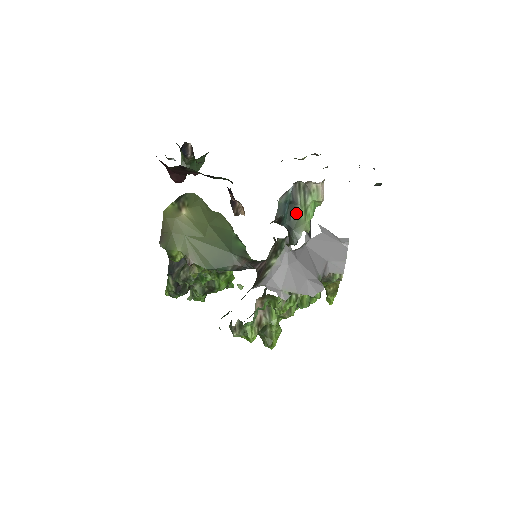
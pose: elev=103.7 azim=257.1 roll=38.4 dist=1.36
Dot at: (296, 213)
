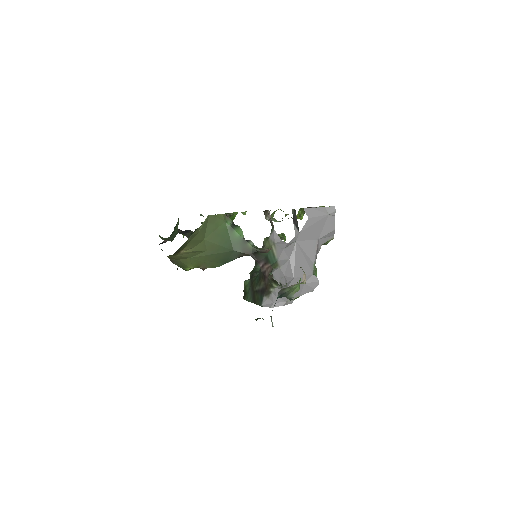
Dot at: (285, 292)
